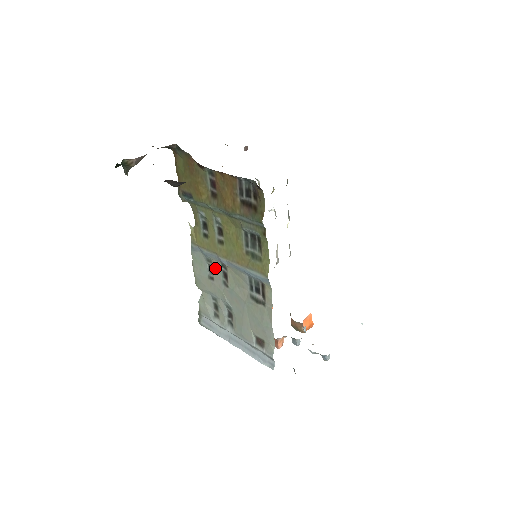
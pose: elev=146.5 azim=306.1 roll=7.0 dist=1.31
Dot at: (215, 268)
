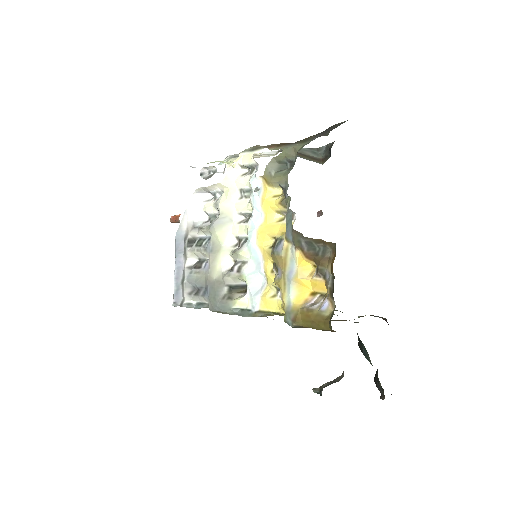
Dot at: occluded
